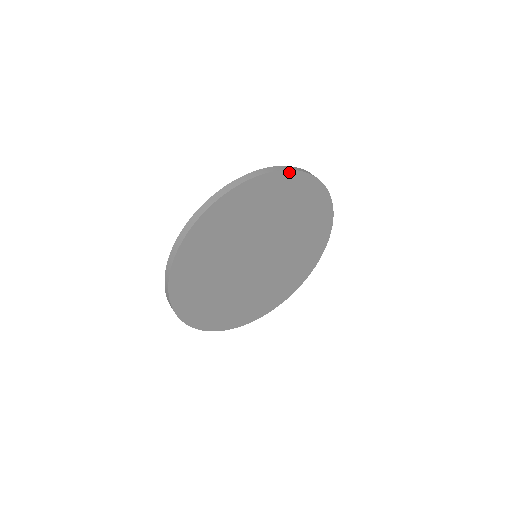
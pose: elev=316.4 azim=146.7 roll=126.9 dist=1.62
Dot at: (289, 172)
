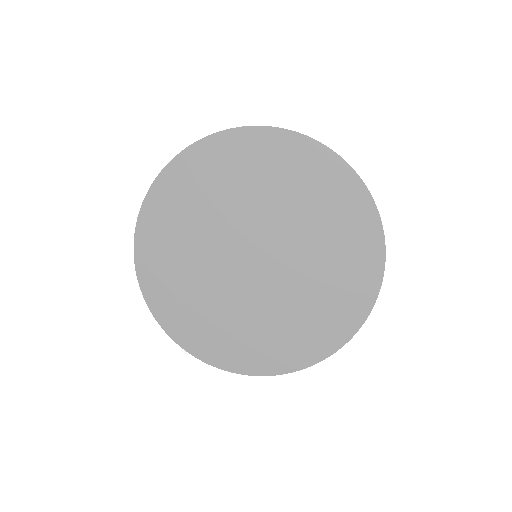
Dot at: (263, 129)
